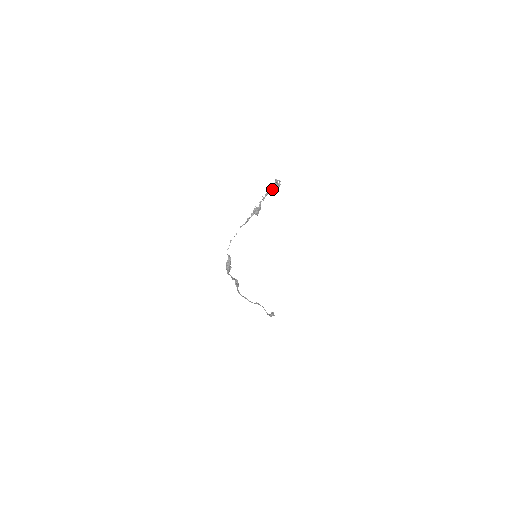
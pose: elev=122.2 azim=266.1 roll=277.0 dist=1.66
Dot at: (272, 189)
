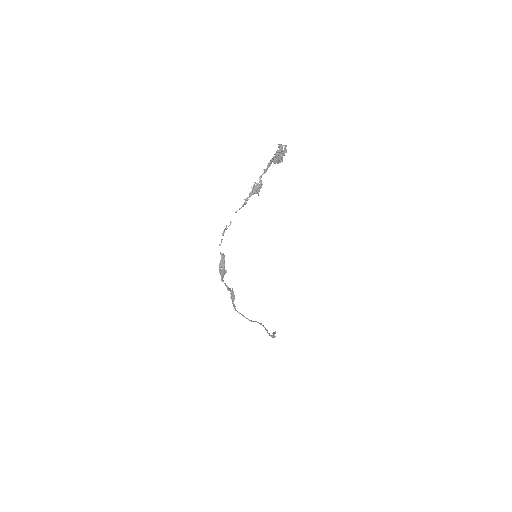
Dot at: (276, 156)
